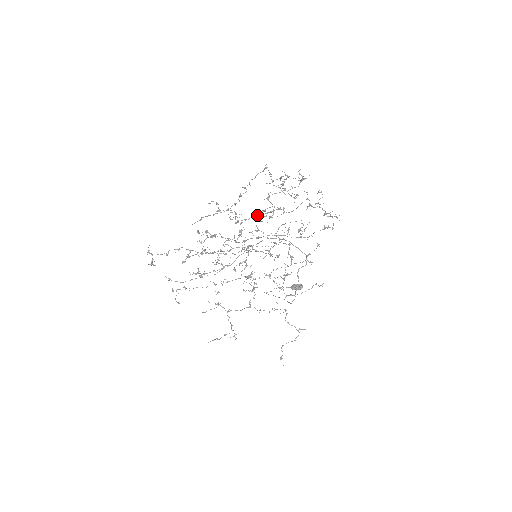
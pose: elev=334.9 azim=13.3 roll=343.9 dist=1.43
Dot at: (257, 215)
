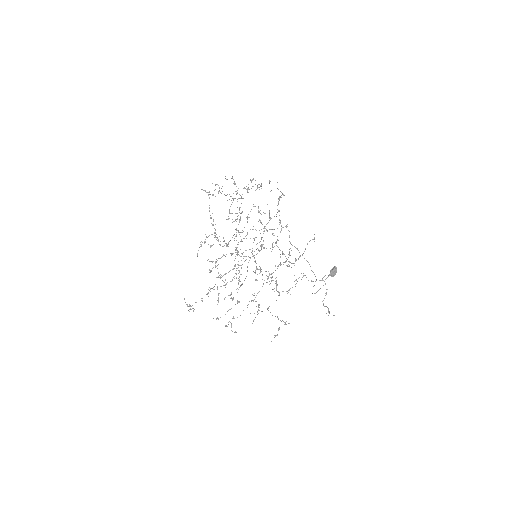
Dot at: (236, 230)
